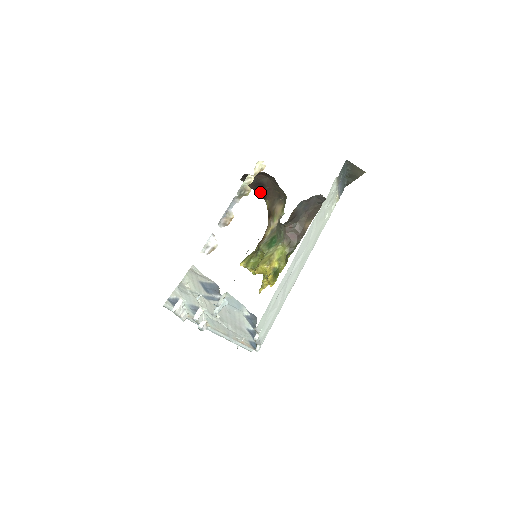
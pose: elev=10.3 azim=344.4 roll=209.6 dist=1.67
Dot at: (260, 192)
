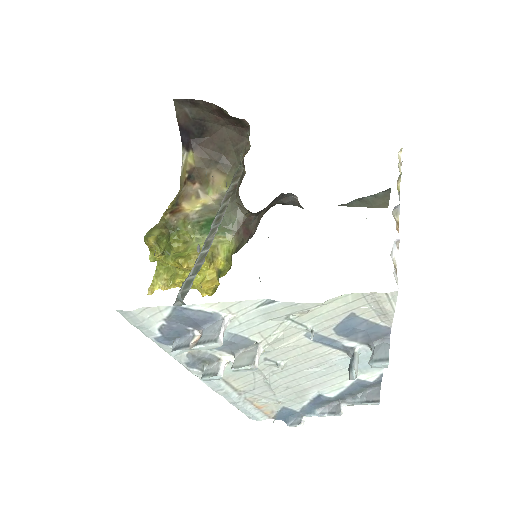
Dot at: (189, 136)
